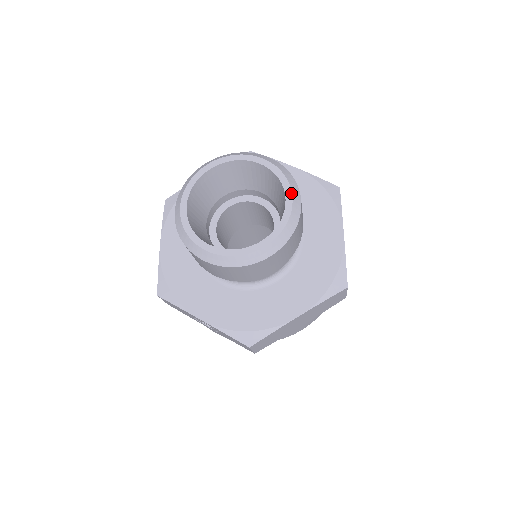
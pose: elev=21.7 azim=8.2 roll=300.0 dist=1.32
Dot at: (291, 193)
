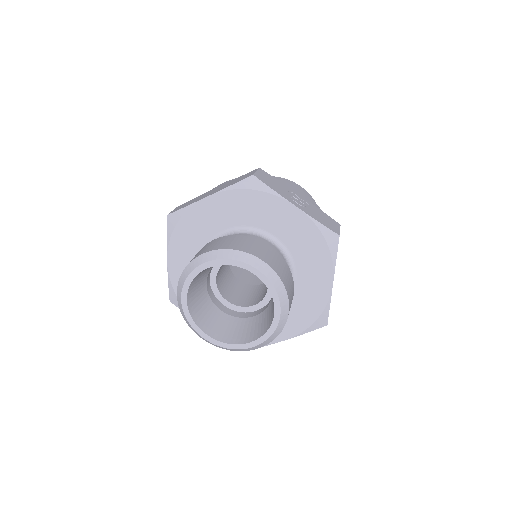
Dot at: (280, 308)
